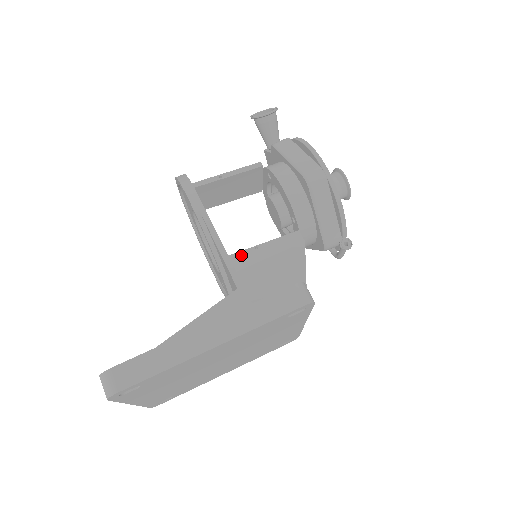
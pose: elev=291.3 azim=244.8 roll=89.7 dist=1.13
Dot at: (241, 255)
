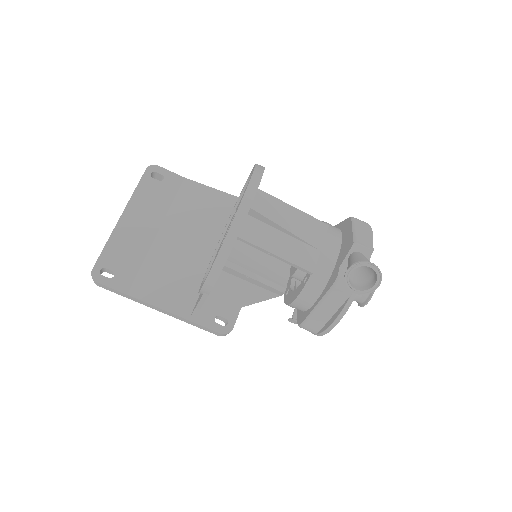
Dot at: (233, 271)
